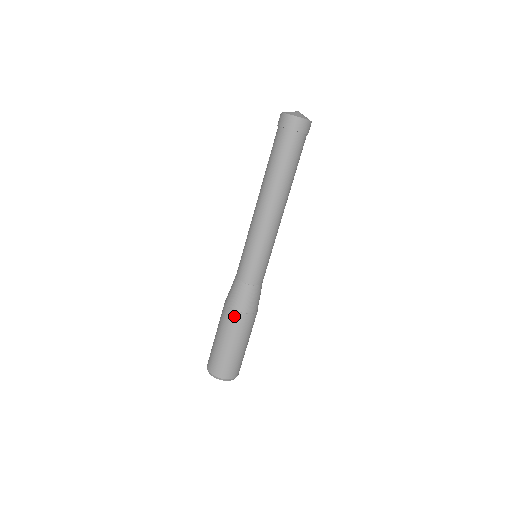
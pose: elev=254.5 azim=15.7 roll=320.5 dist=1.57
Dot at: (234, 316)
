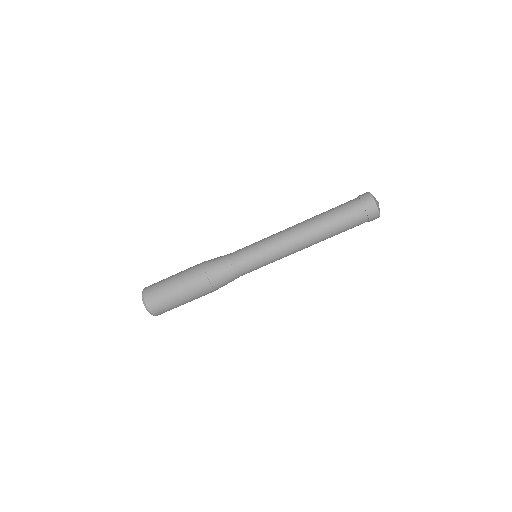
Dot at: (199, 266)
